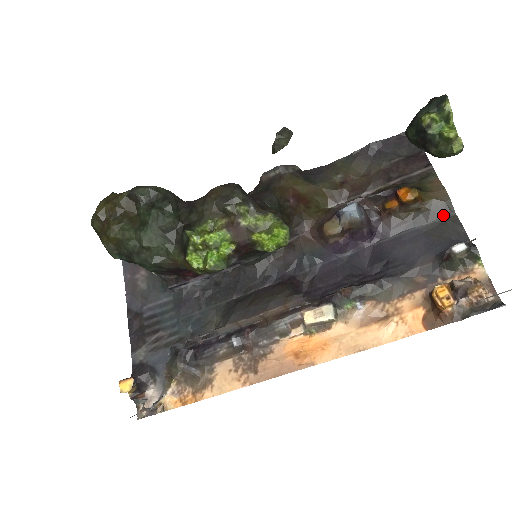
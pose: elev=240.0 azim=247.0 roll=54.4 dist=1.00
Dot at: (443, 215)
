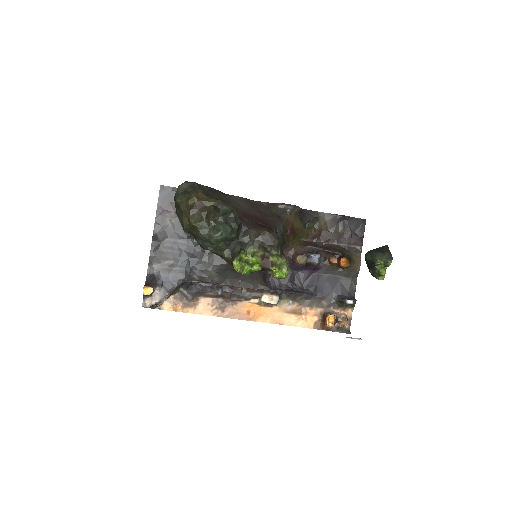
Dot at: (352, 277)
